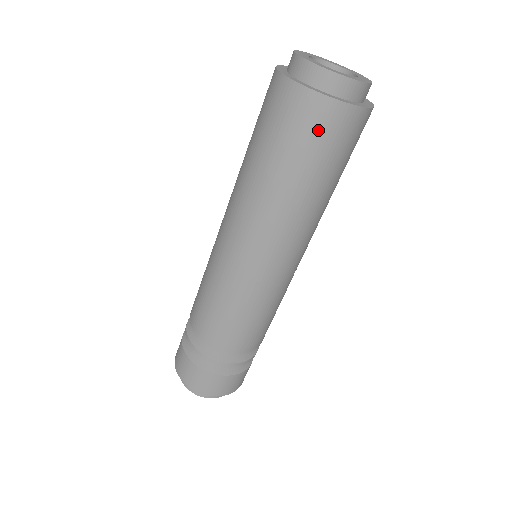
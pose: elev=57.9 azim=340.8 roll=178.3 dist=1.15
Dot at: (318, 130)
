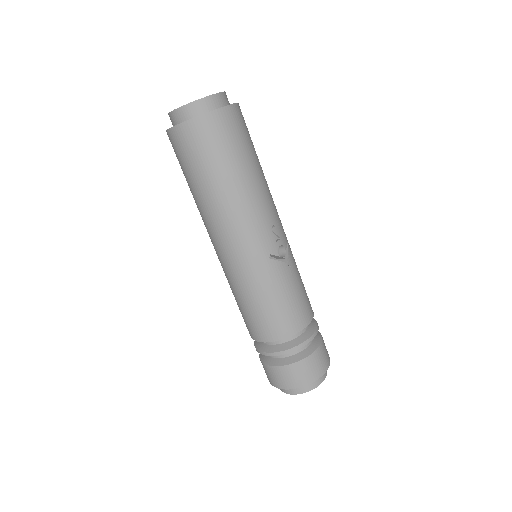
Dot at: (183, 150)
